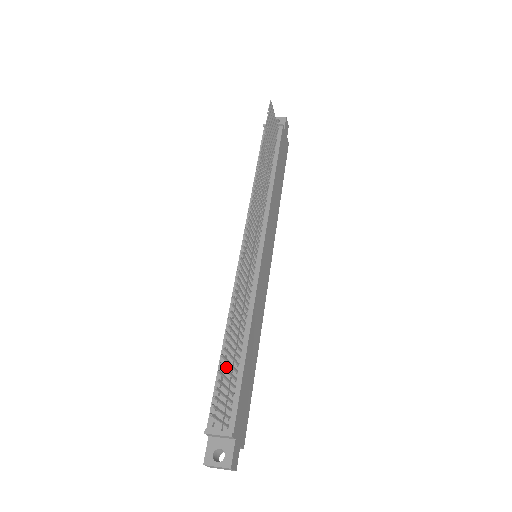
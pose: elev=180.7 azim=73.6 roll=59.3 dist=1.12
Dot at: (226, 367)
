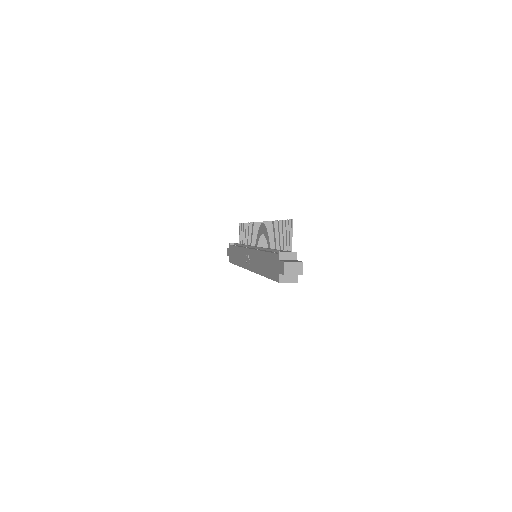
Dot at: (283, 229)
